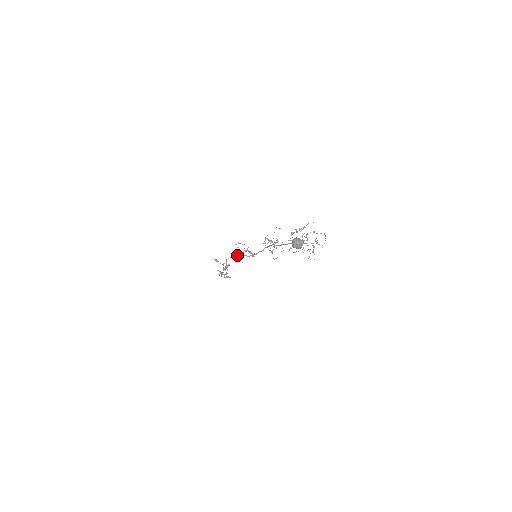
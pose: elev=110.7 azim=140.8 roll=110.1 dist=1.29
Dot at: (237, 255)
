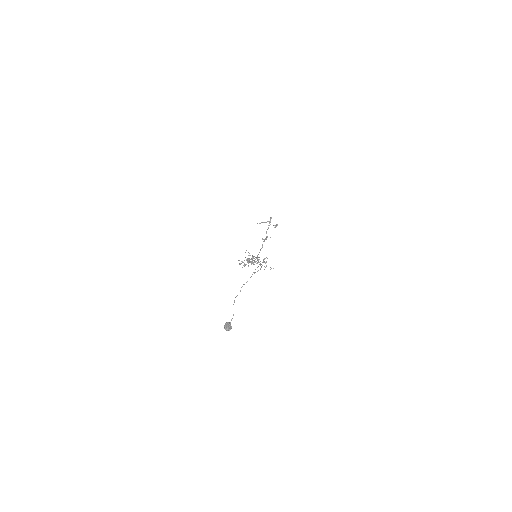
Dot at: occluded
